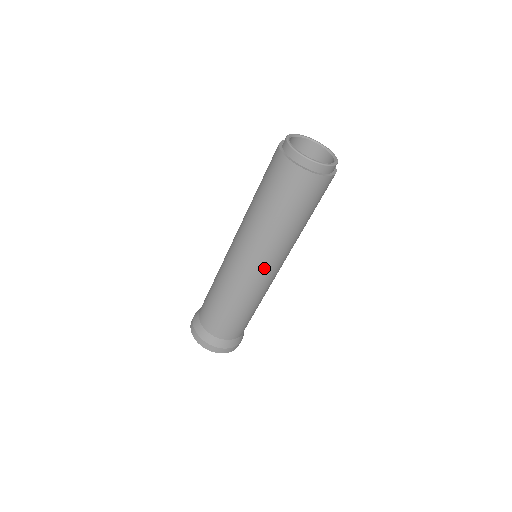
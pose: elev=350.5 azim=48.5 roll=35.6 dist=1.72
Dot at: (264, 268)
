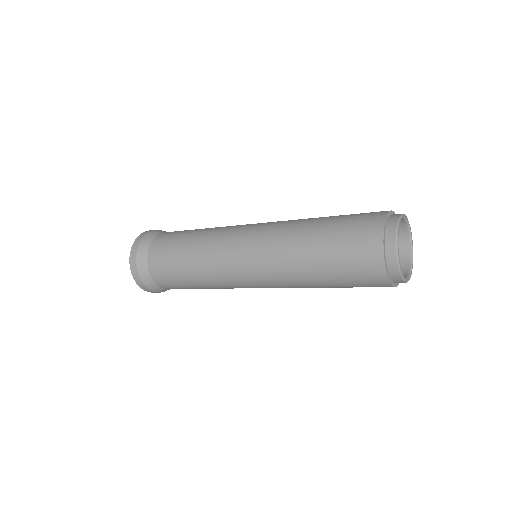
Dot at: occluded
